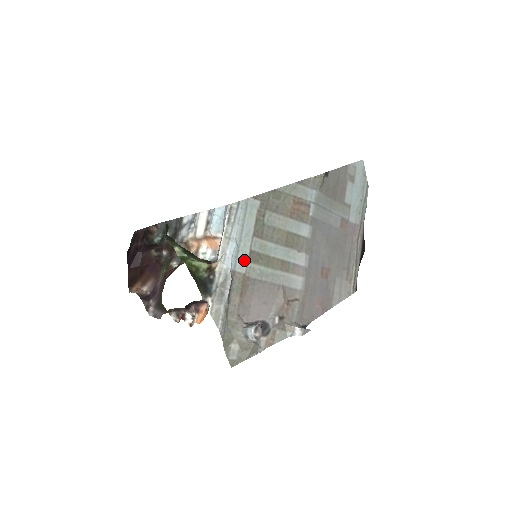
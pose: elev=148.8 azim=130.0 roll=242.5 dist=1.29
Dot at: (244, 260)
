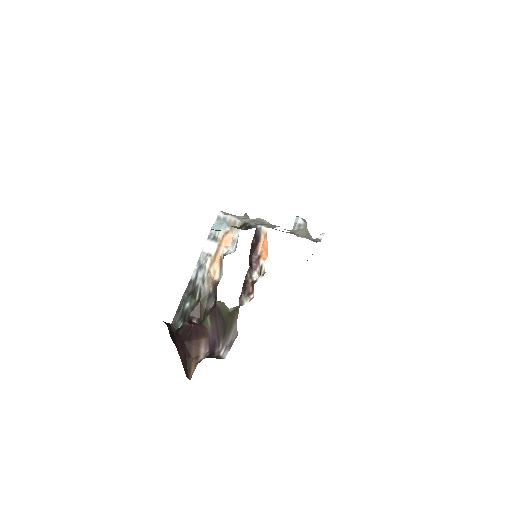
Dot at: occluded
